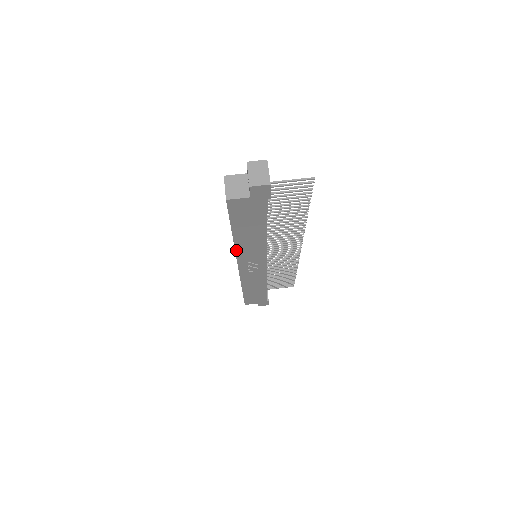
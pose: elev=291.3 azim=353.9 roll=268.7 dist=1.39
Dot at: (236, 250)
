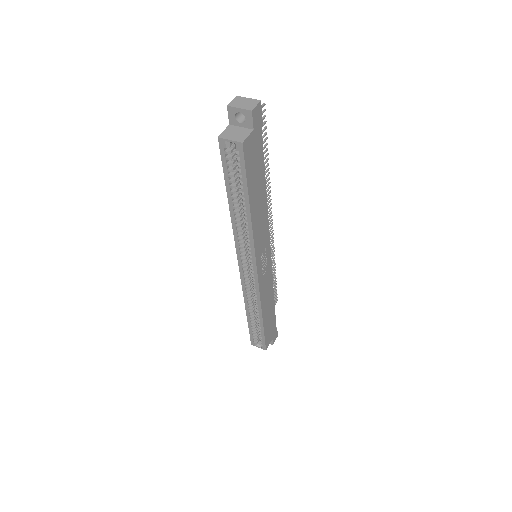
Dot at: (253, 238)
